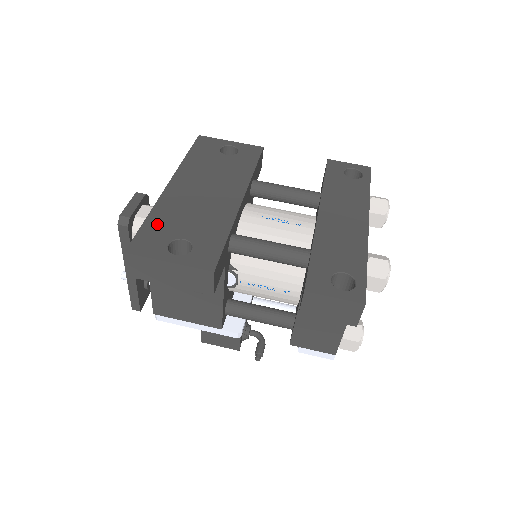
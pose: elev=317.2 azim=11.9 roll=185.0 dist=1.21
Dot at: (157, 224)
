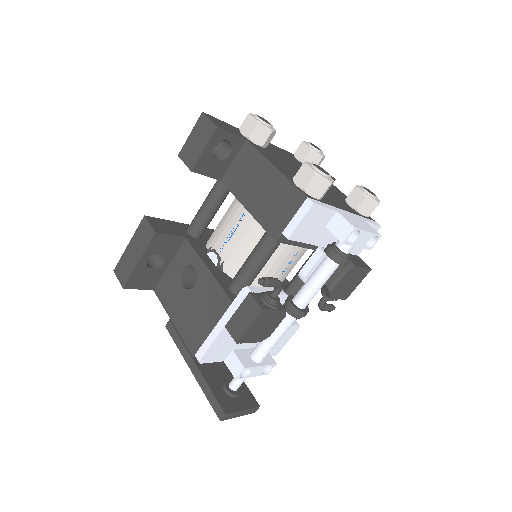
Dot at: occluded
